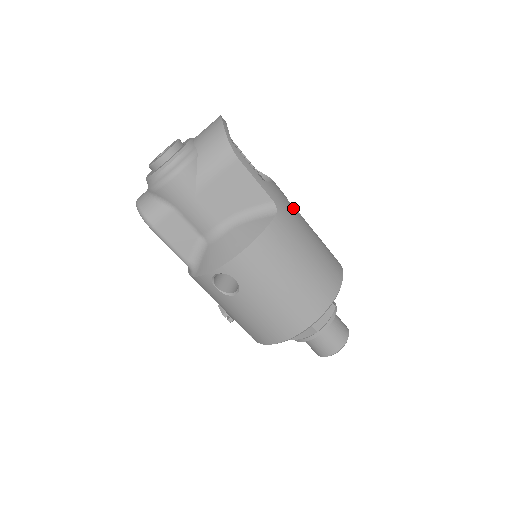
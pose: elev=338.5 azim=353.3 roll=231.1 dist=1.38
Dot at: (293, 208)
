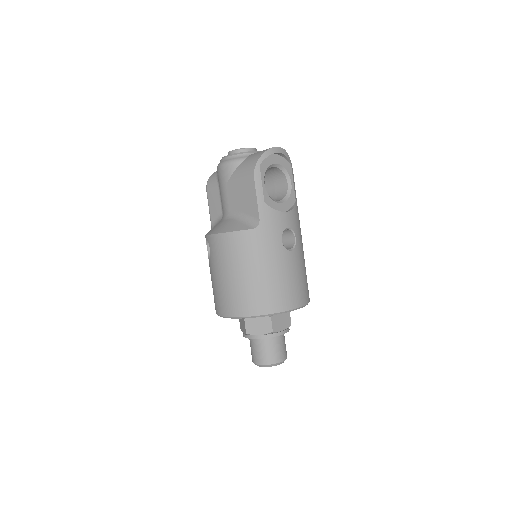
Dot at: (281, 238)
